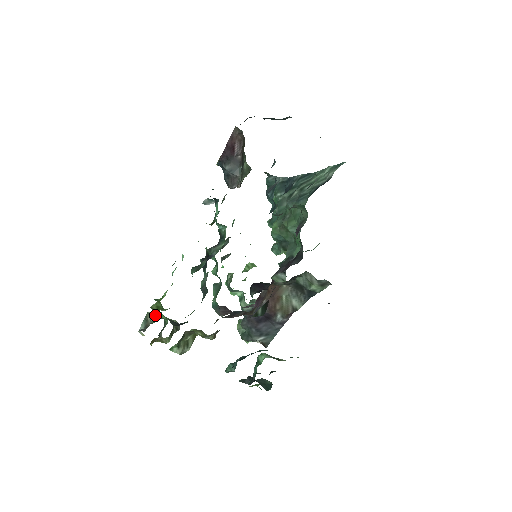
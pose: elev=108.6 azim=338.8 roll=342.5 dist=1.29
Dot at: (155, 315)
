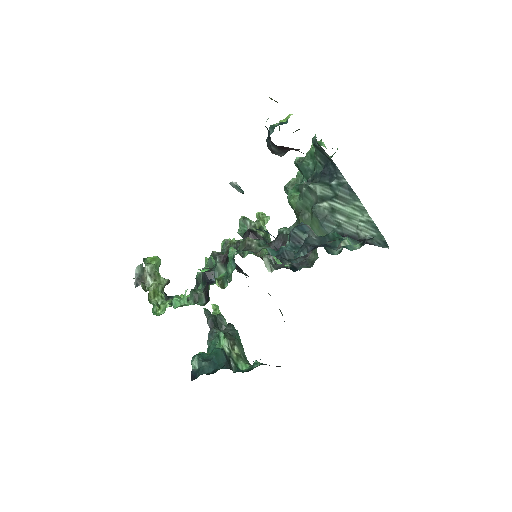
Dot at: (151, 271)
